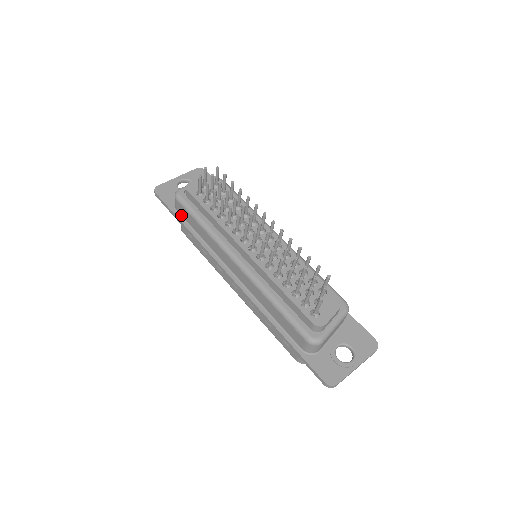
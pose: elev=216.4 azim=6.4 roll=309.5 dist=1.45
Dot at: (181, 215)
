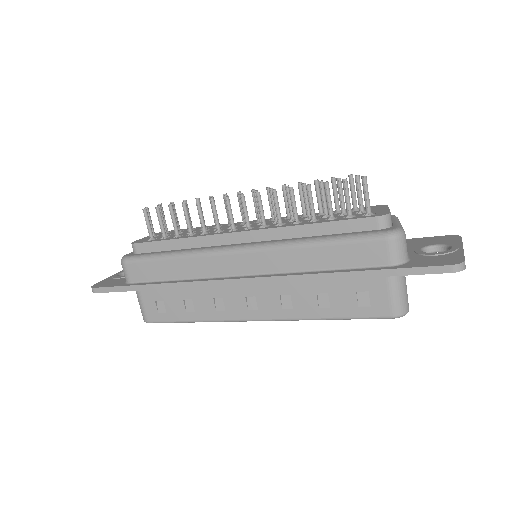
Dot at: (140, 282)
